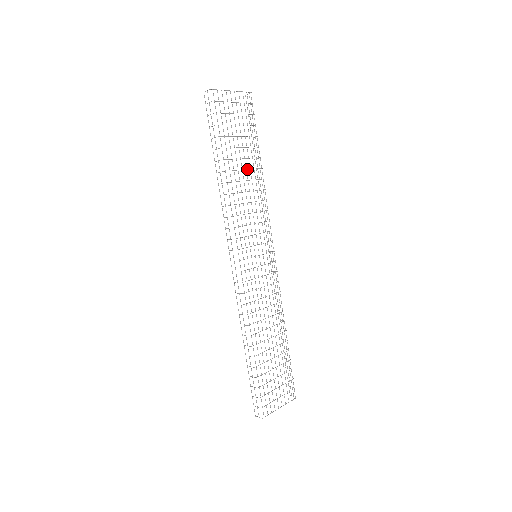
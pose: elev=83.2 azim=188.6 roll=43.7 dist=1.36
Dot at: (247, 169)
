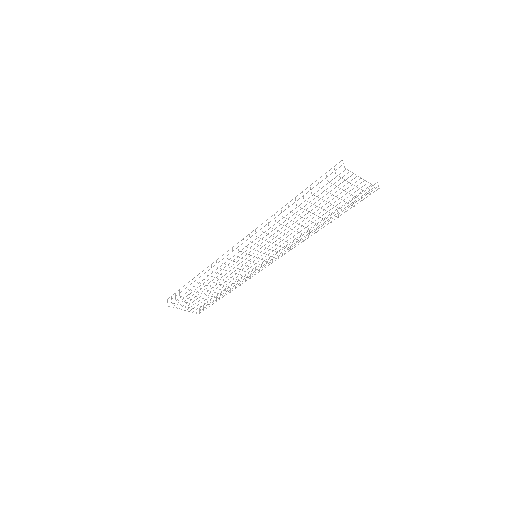
Dot at: occluded
